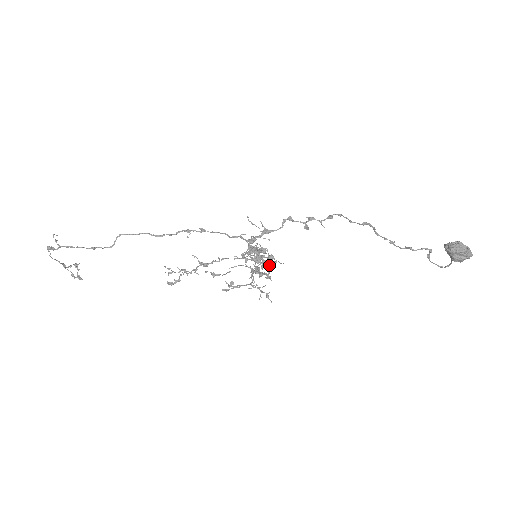
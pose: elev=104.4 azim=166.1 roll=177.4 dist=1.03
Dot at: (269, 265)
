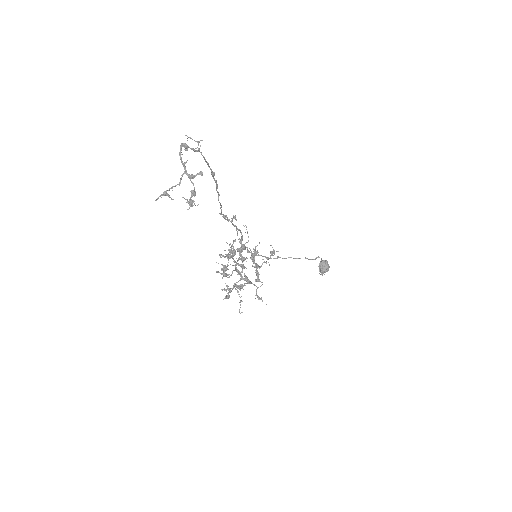
Dot at: occluded
